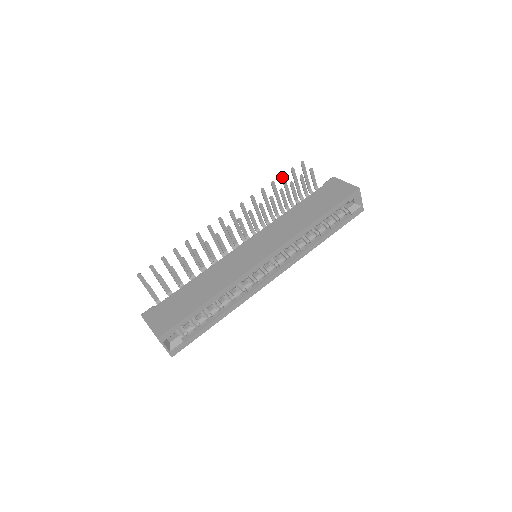
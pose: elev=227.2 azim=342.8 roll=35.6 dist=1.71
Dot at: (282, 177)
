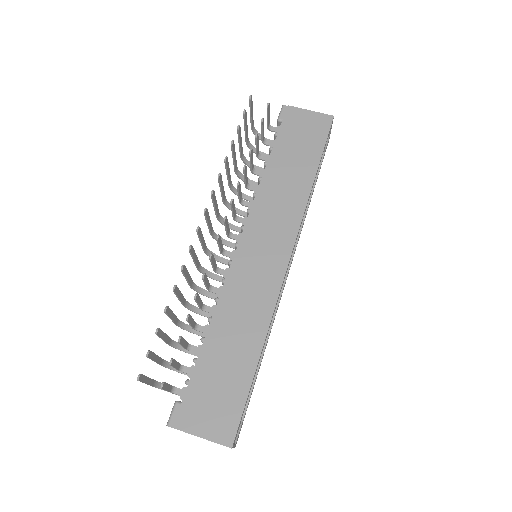
Dot at: (238, 129)
